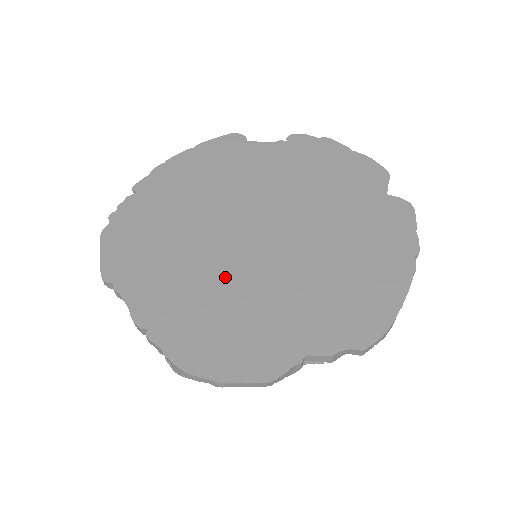
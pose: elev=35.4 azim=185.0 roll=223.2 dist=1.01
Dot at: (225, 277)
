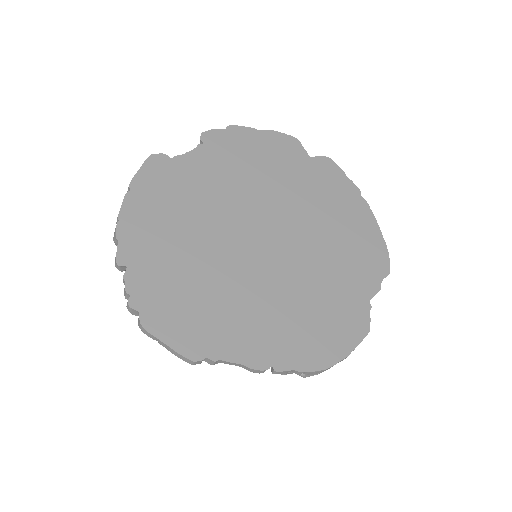
Dot at: (279, 287)
